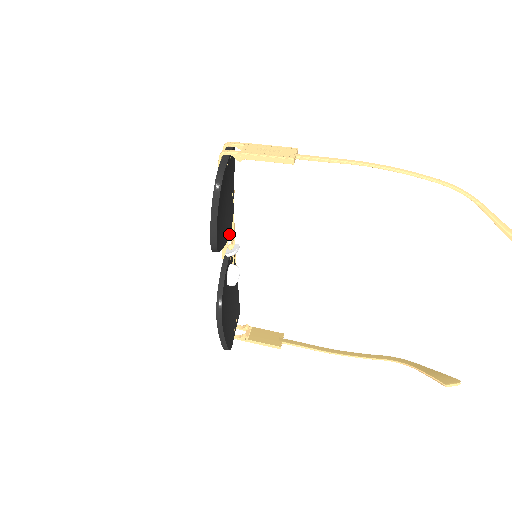
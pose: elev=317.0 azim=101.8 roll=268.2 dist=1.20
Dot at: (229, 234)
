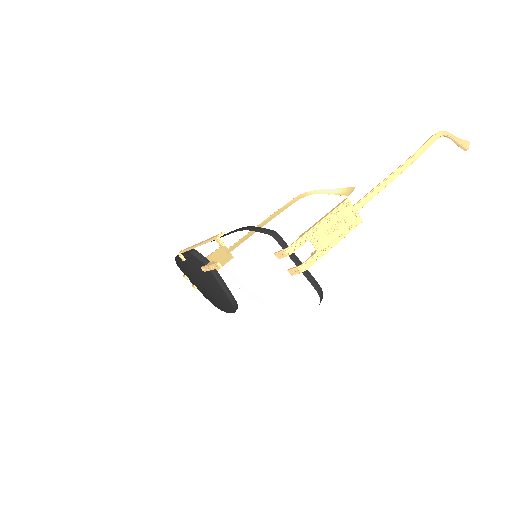
Dot at: occluded
